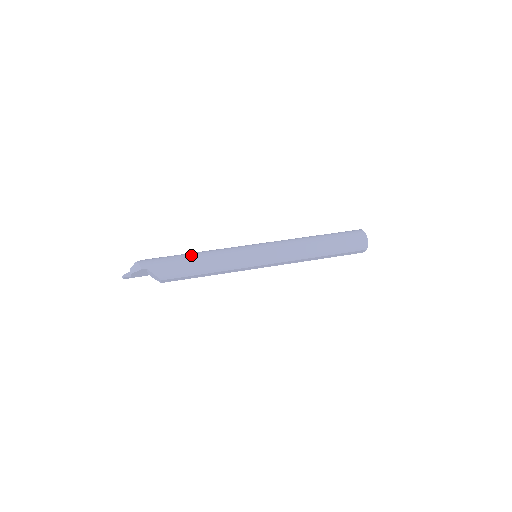
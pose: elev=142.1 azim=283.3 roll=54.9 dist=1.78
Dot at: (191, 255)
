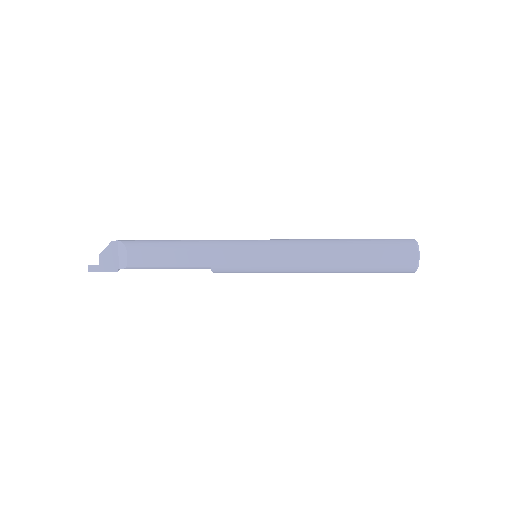
Dot at: occluded
